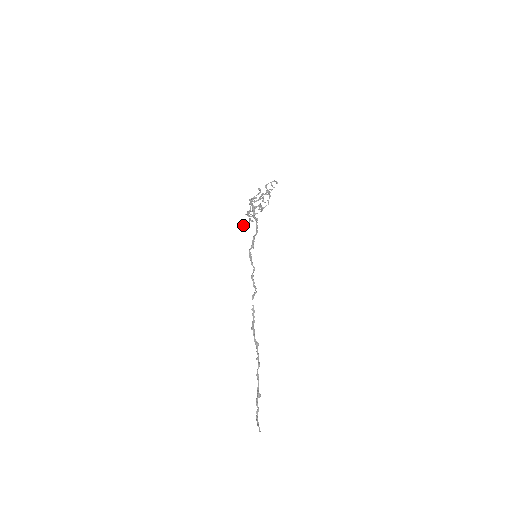
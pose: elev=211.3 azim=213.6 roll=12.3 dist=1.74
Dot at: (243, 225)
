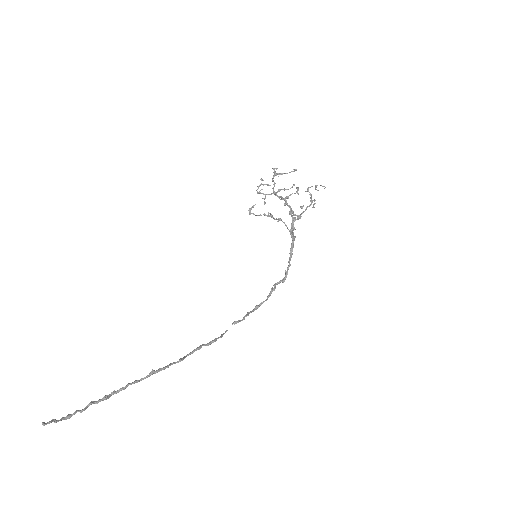
Dot at: (252, 207)
